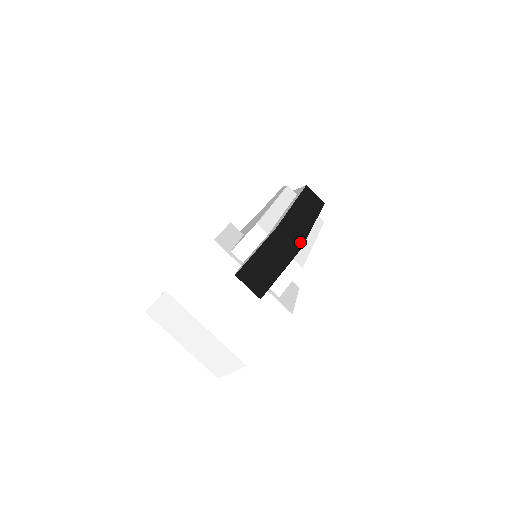
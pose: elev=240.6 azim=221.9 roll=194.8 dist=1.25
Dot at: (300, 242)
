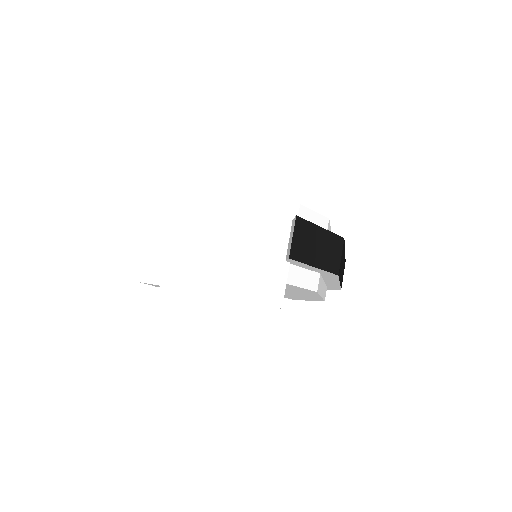
Dot at: occluded
